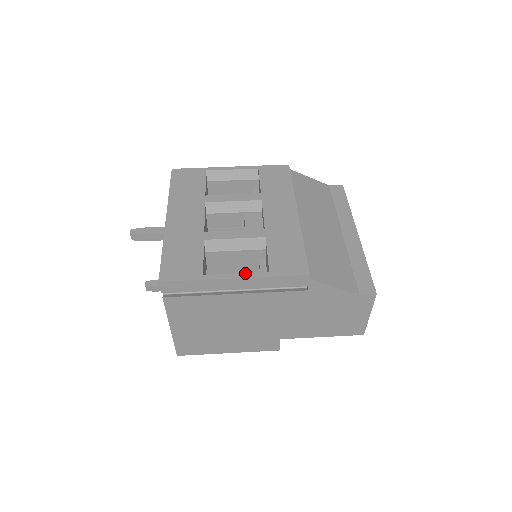
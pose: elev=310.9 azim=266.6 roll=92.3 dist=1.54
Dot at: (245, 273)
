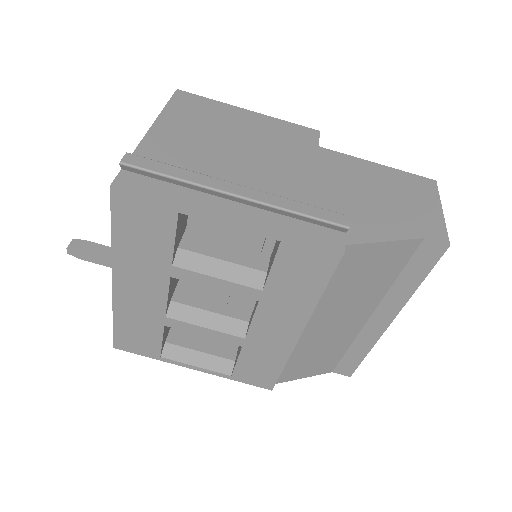
Dot at: (205, 370)
